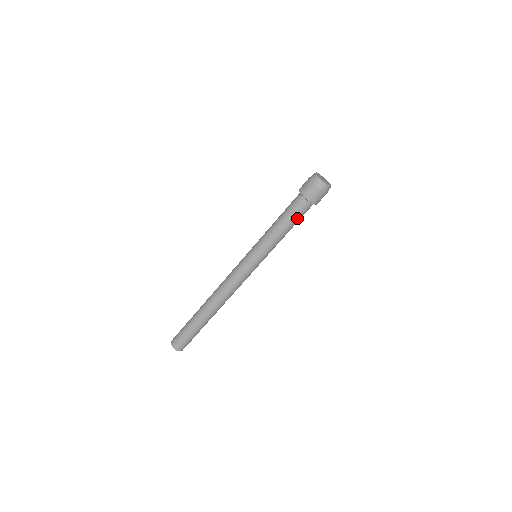
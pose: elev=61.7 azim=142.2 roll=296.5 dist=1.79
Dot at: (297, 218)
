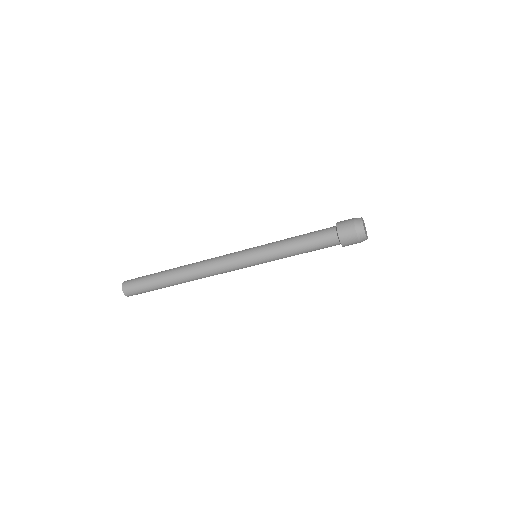
Dot at: occluded
